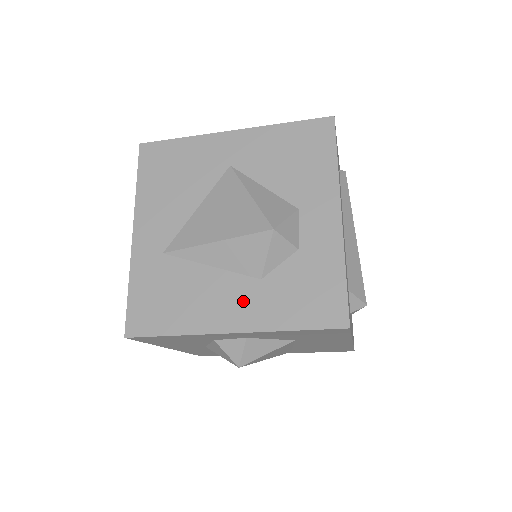
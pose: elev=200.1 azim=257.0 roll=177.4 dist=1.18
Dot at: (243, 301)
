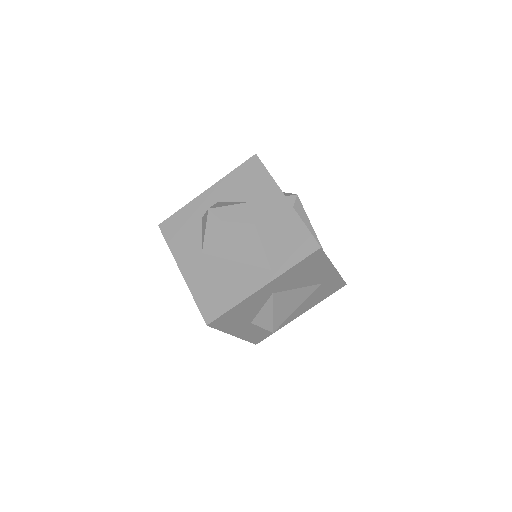
Dot at: occluded
